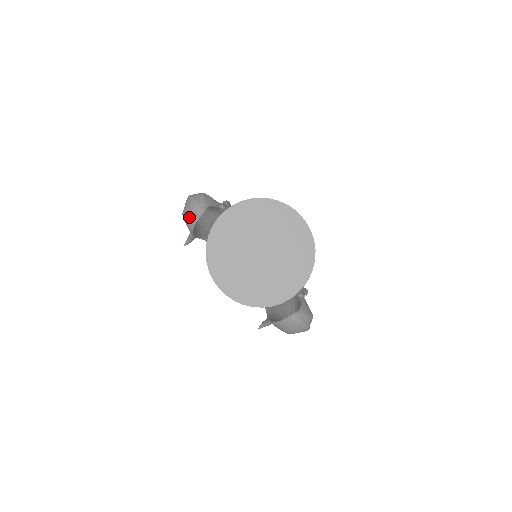
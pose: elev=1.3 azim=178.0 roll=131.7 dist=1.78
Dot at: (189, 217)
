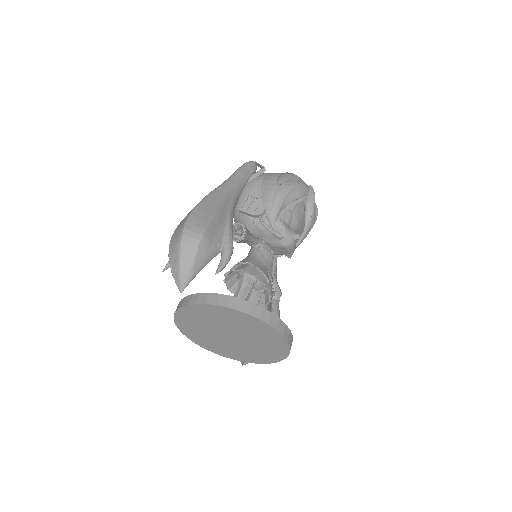
Dot at: occluded
